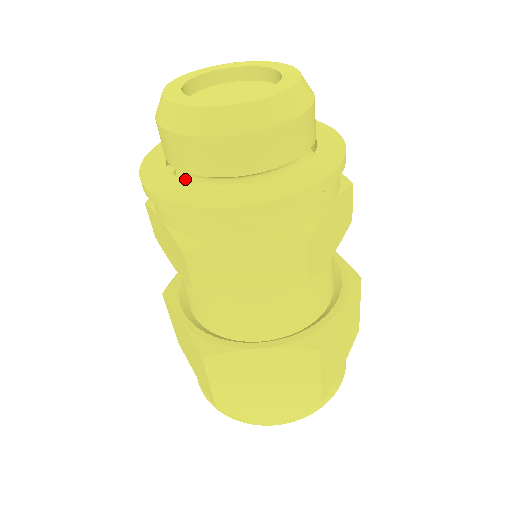
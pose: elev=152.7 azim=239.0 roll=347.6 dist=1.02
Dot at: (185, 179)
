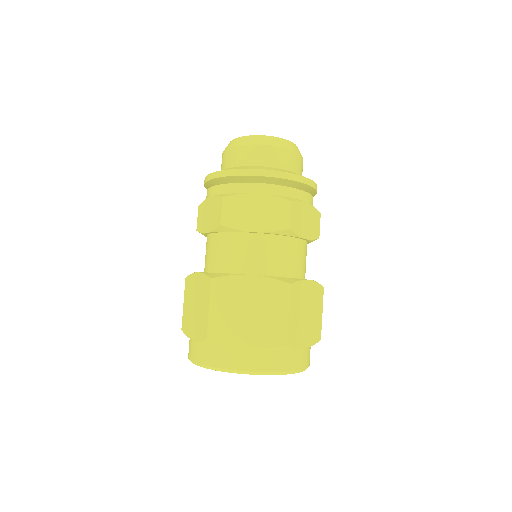
Dot at: occluded
